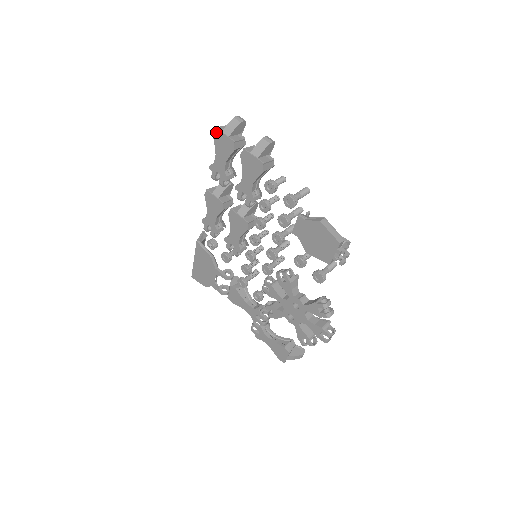
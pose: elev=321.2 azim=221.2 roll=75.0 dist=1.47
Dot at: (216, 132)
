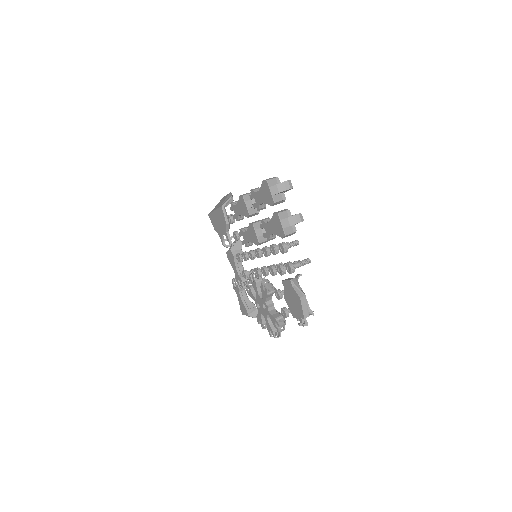
Dot at: (266, 183)
